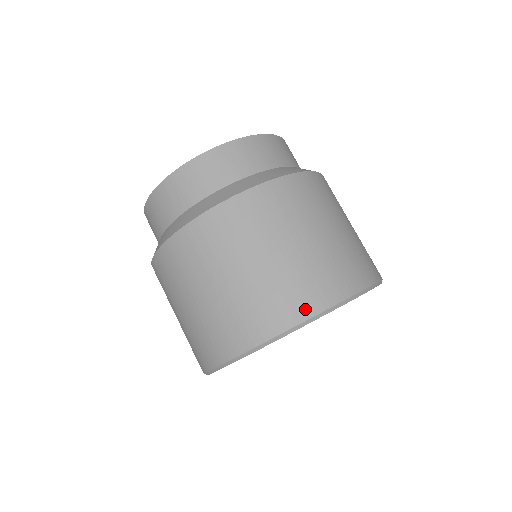
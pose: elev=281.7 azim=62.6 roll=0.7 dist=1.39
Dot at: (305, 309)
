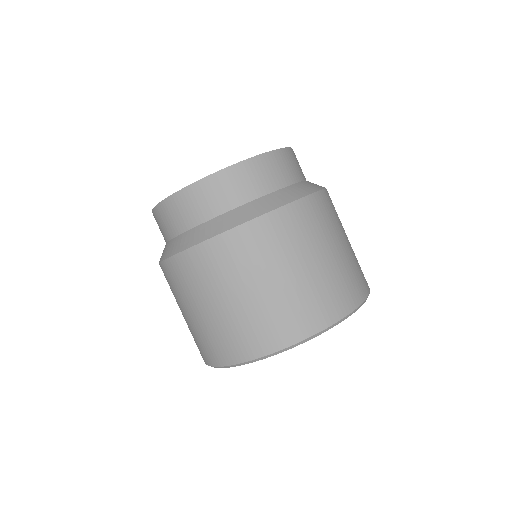
Dot at: (266, 346)
